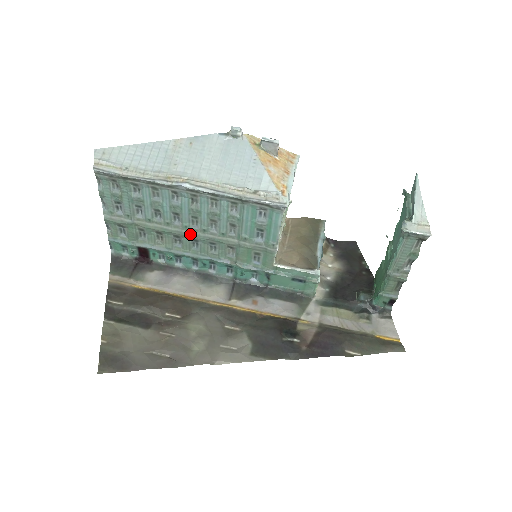
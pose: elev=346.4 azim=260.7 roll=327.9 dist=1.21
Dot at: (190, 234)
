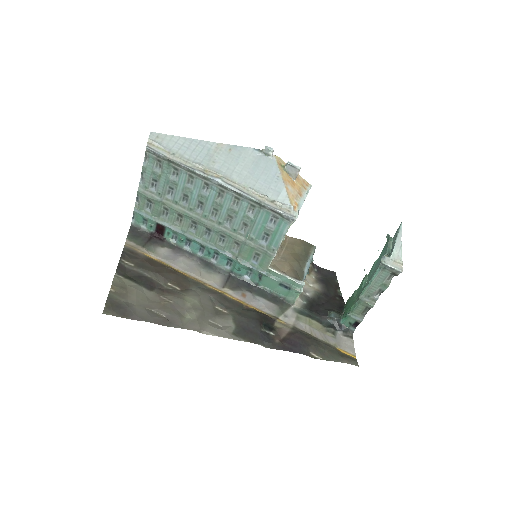
Dot at: (207, 223)
